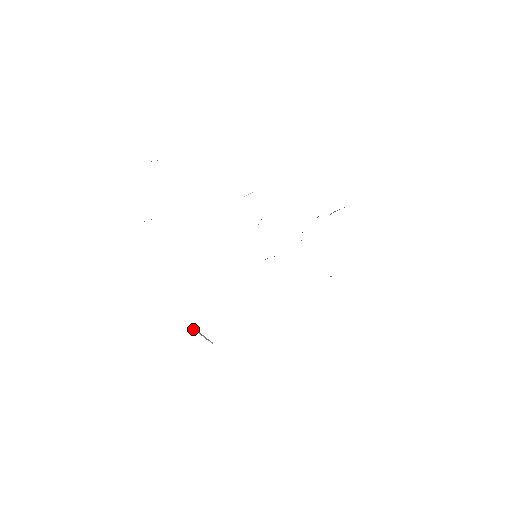
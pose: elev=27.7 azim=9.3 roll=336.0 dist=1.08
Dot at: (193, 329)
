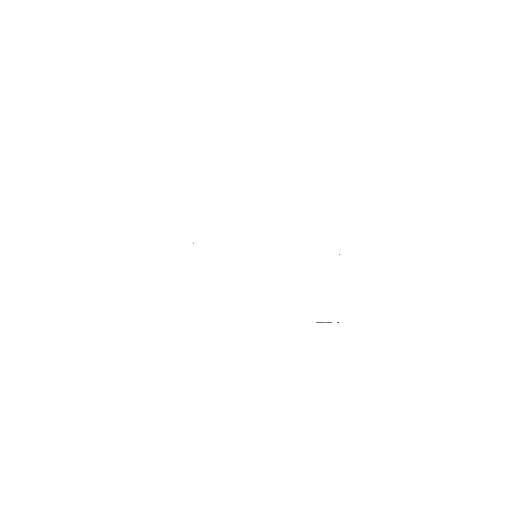
Dot at: occluded
